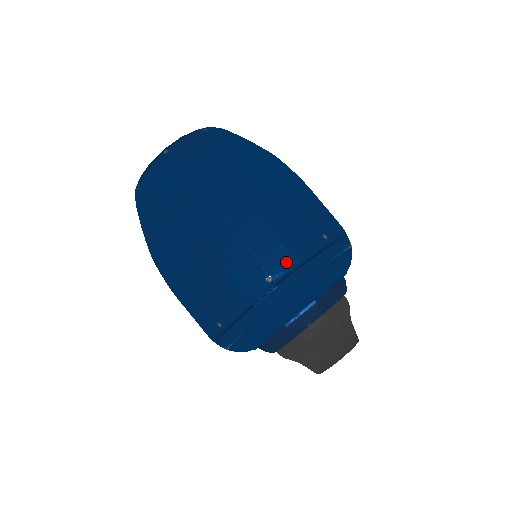
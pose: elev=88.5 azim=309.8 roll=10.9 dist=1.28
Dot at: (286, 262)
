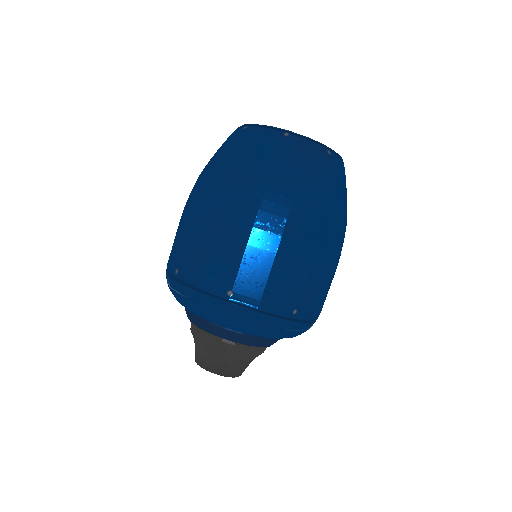
Dot at: (252, 298)
